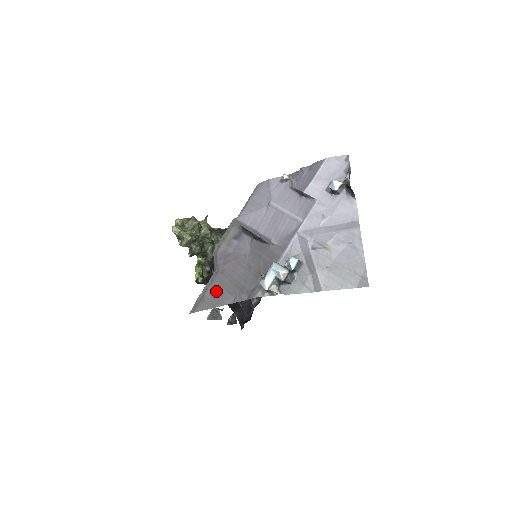
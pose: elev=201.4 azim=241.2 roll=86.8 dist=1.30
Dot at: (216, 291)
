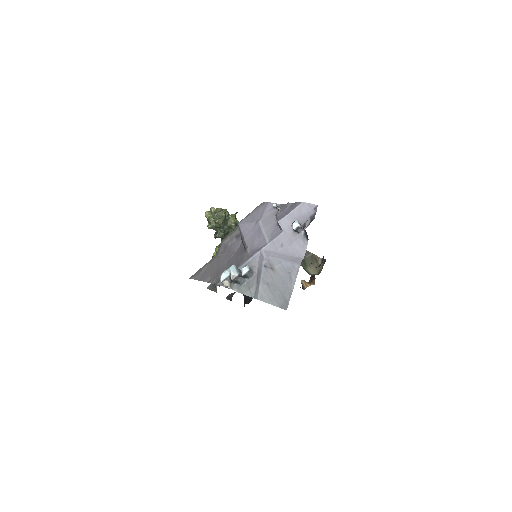
Dot at: (207, 270)
